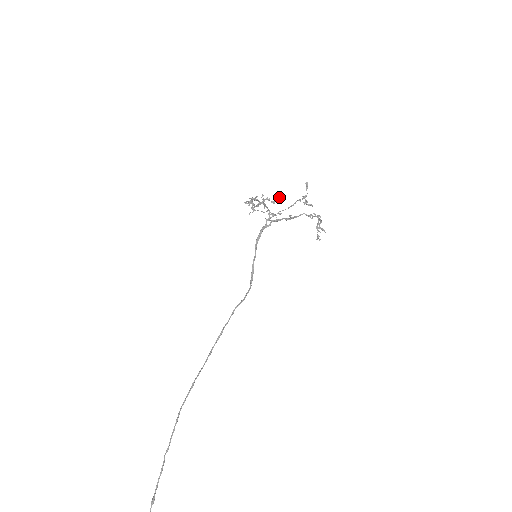
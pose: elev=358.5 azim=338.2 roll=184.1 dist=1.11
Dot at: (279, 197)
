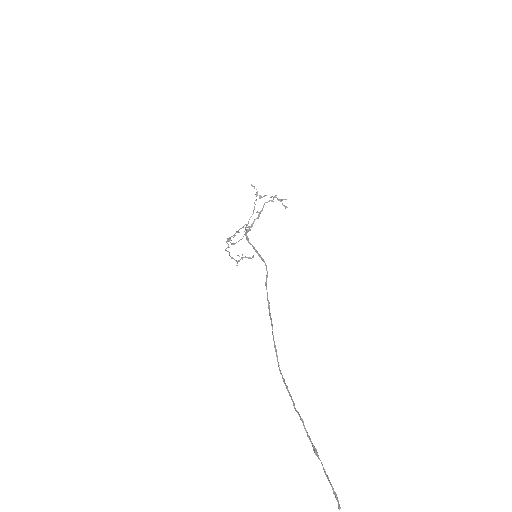
Dot at: (252, 256)
